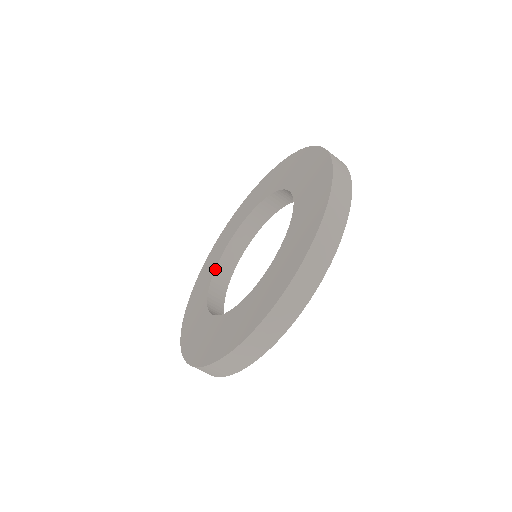
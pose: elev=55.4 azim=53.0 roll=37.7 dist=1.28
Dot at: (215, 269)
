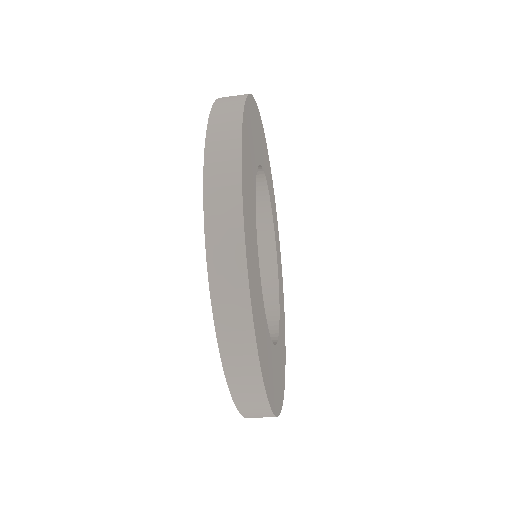
Dot at: occluded
